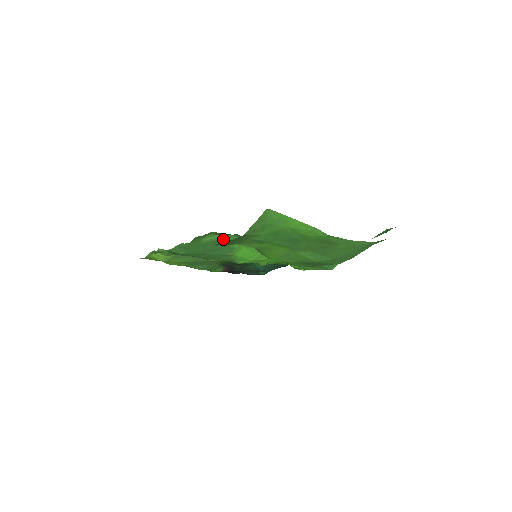
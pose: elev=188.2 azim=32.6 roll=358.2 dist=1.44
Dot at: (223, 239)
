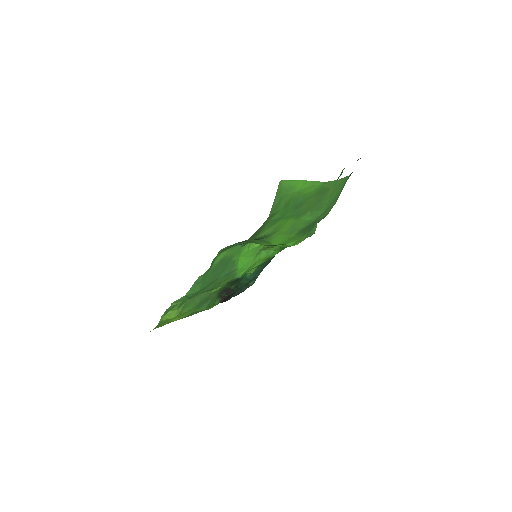
Dot at: (226, 255)
